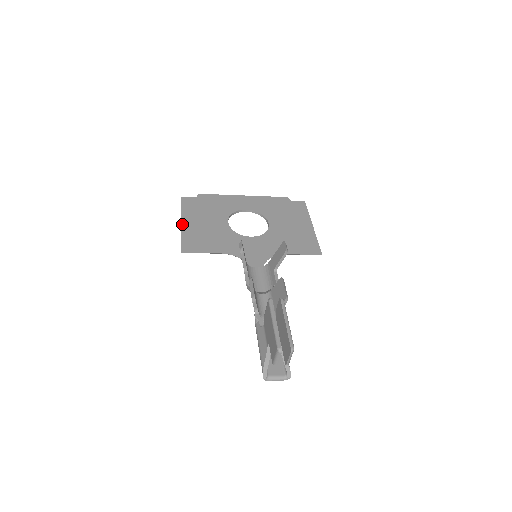
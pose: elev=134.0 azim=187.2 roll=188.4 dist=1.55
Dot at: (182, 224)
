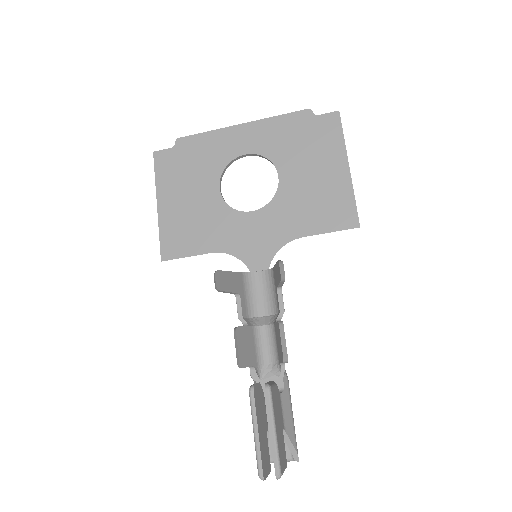
Dot at: (158, 207)
